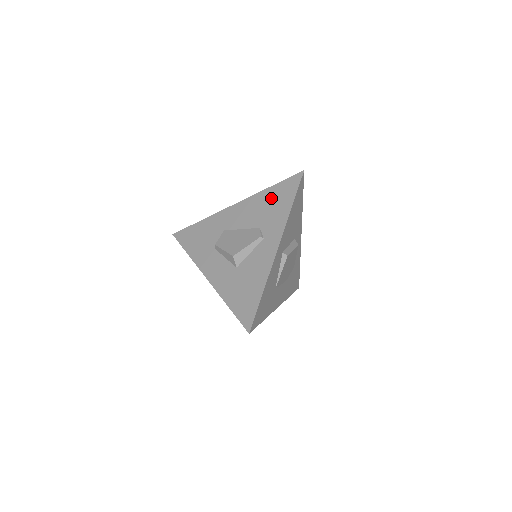
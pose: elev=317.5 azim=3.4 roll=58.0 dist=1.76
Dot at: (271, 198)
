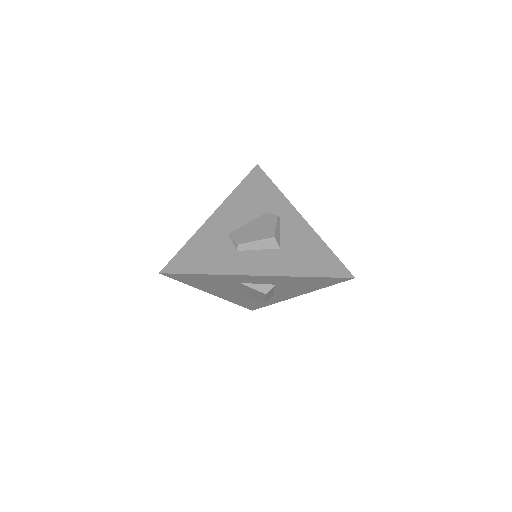
Dot at: (250, 191)
